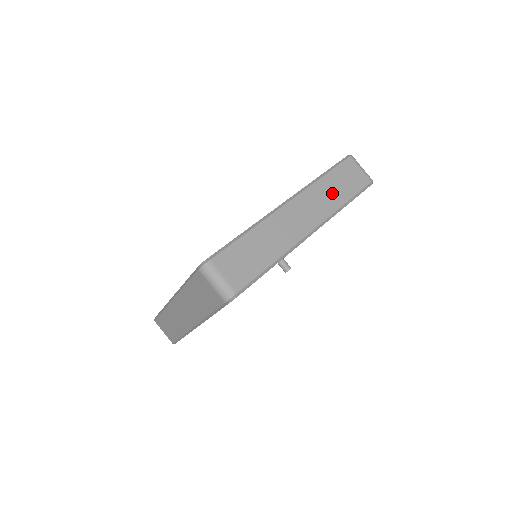
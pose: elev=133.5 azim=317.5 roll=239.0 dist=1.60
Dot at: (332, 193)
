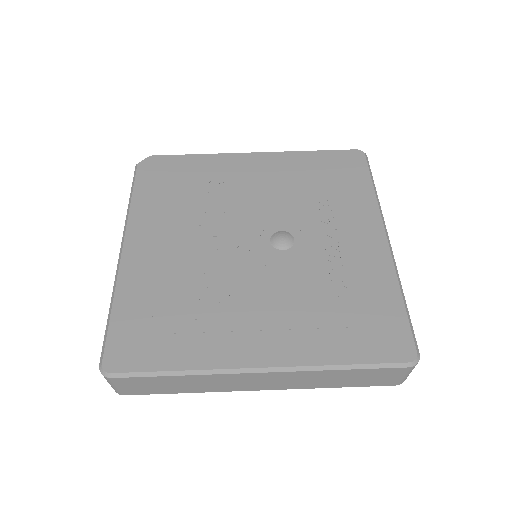
Dot at: (329, 380)
